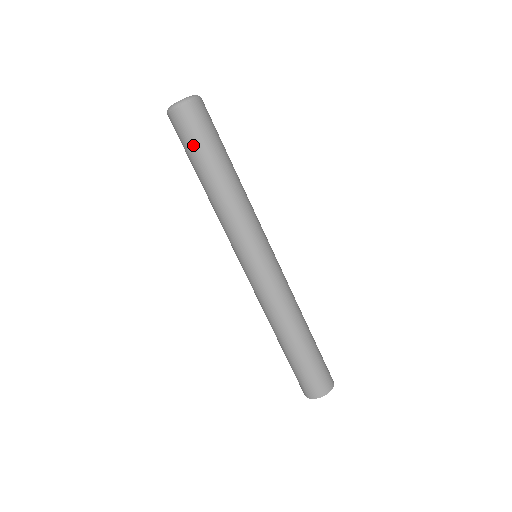
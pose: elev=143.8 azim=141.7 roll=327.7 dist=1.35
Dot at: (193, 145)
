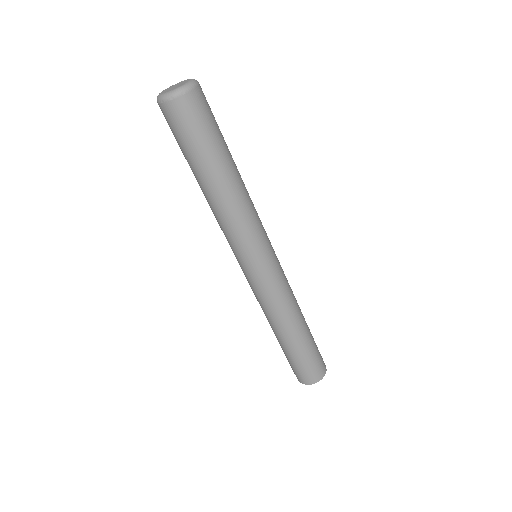
Dot at: (189, 144)
